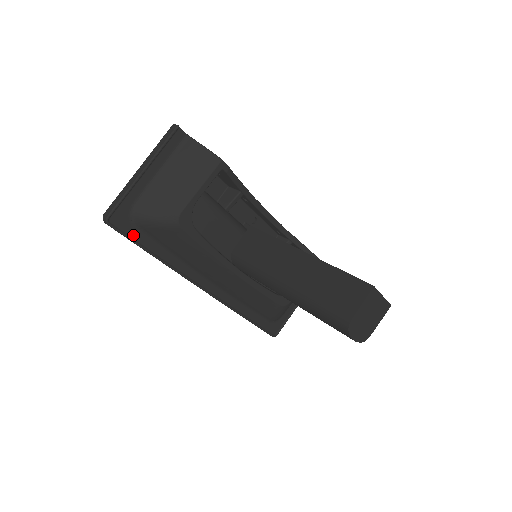
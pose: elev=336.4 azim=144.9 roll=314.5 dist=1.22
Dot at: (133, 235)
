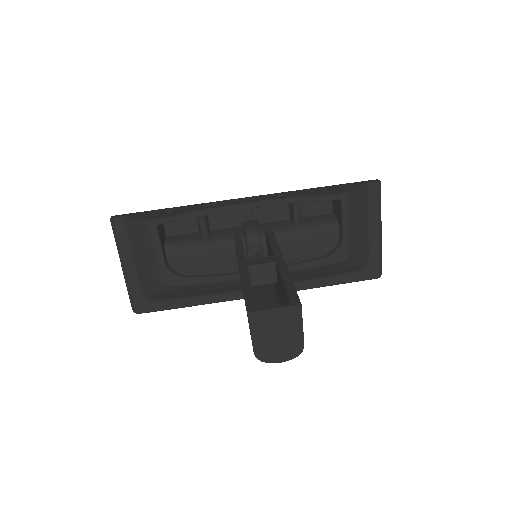
Dot at: (161, 306)
